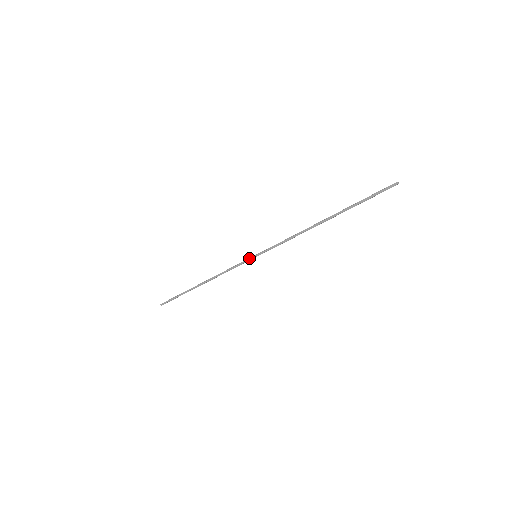
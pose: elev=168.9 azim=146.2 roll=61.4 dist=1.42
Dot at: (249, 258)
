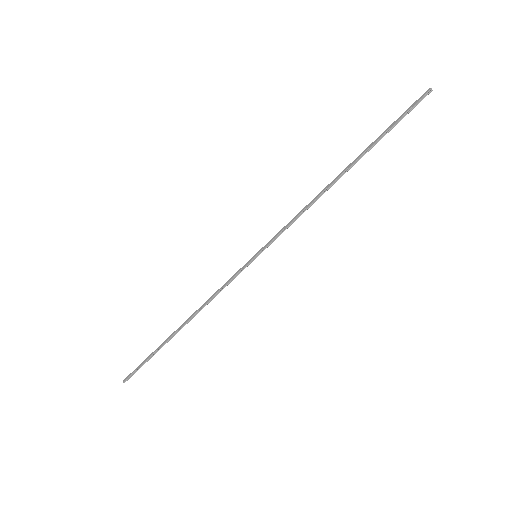
Dot at: occluded
